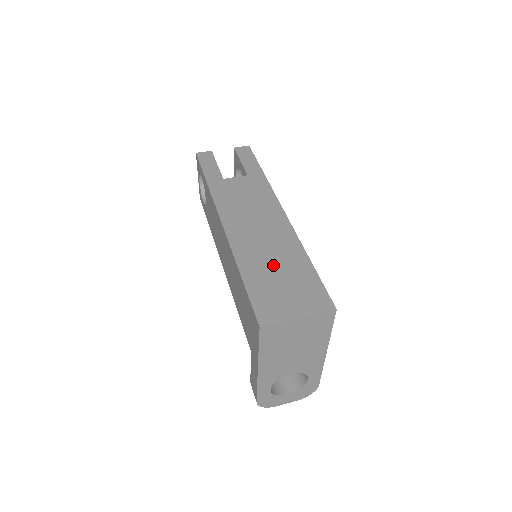
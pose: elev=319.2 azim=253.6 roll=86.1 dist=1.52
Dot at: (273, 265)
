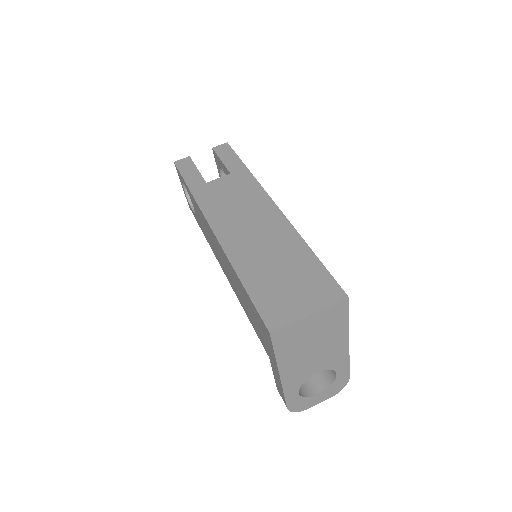
Dot at: (273, 263)
